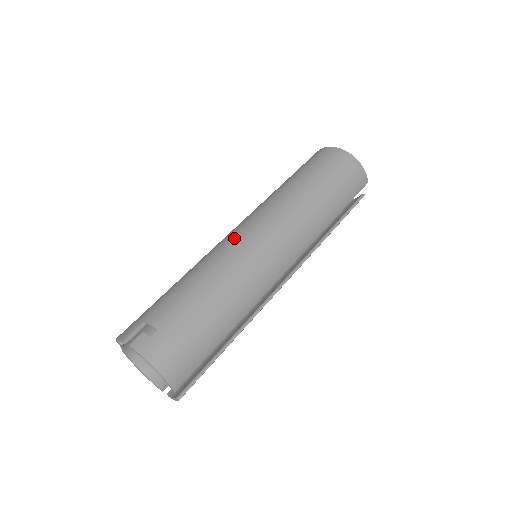
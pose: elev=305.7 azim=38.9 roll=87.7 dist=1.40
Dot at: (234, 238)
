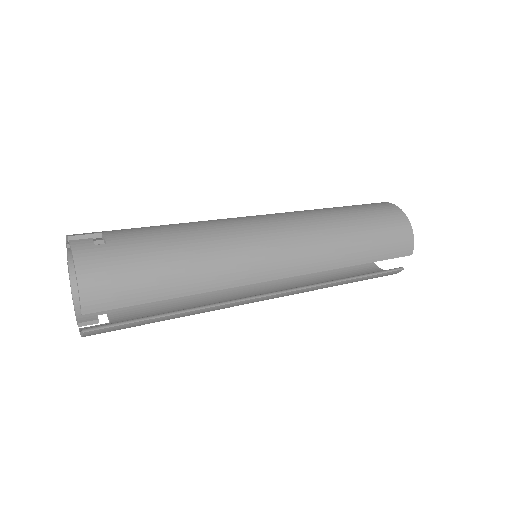
Dot at: (242, 218)
